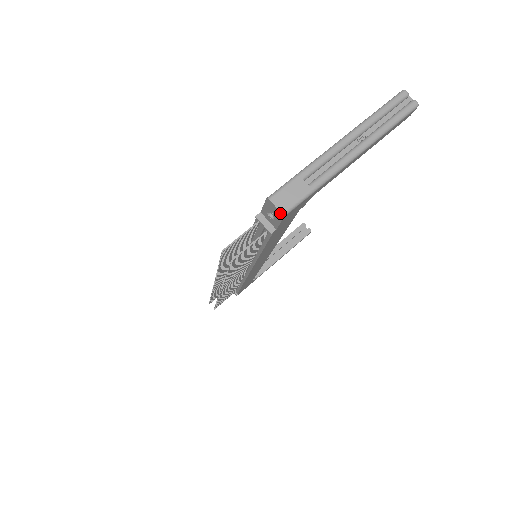
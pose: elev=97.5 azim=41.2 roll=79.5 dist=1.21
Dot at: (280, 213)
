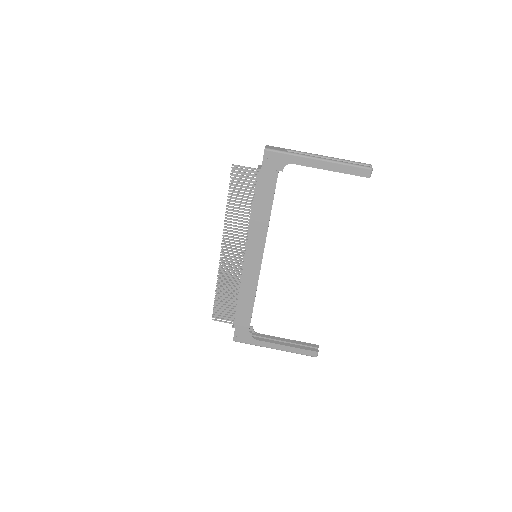
Dot at: (265, 149)
